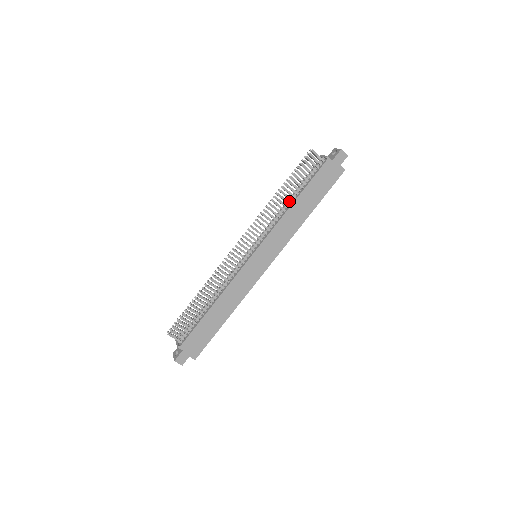
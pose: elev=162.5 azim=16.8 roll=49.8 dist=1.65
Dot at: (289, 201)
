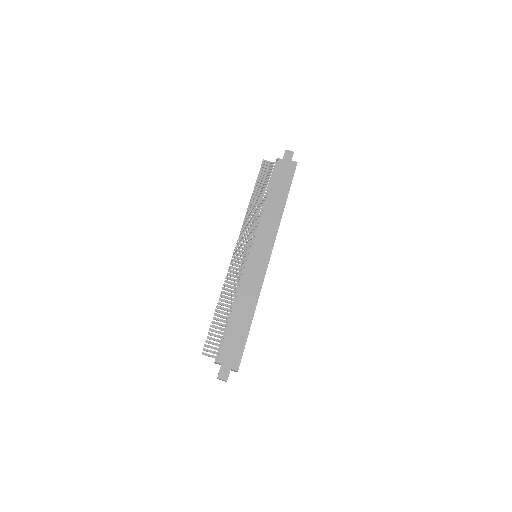
Dot at: (263, 202)
